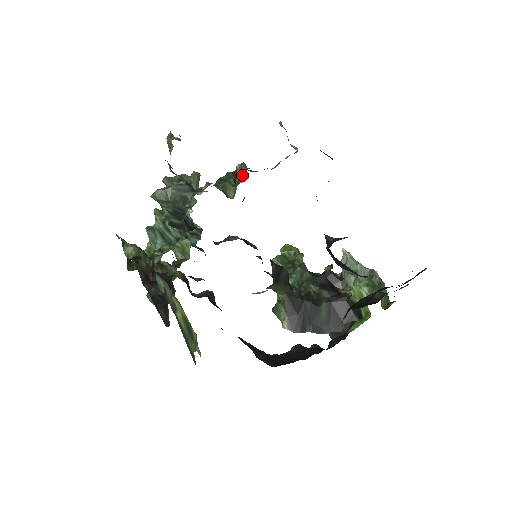
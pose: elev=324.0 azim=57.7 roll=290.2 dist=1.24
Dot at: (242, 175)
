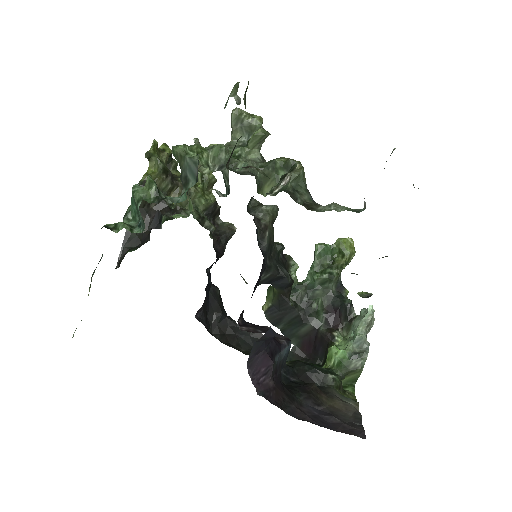
Dot at: (284, 185)
